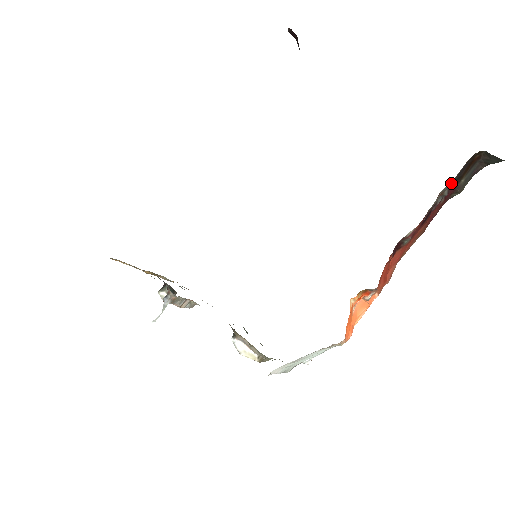
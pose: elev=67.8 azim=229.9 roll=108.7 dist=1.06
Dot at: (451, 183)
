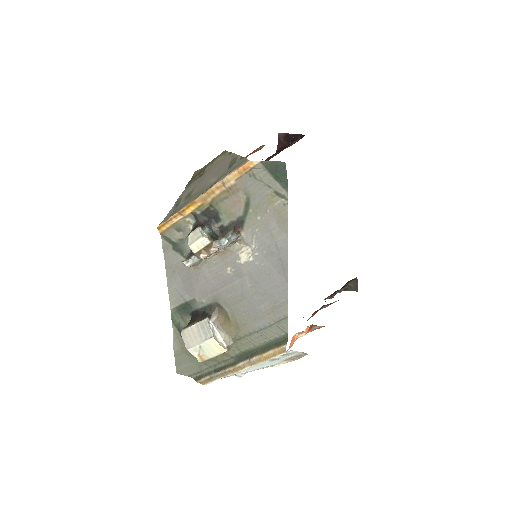
Dot at: occluded
